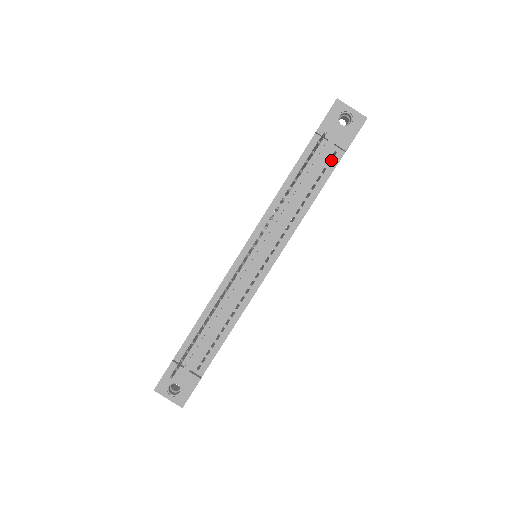
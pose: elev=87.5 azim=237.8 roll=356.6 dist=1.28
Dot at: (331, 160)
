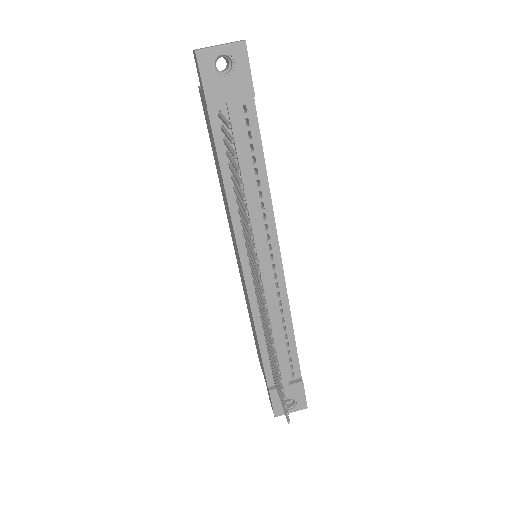
Dot at: (247, 118)
